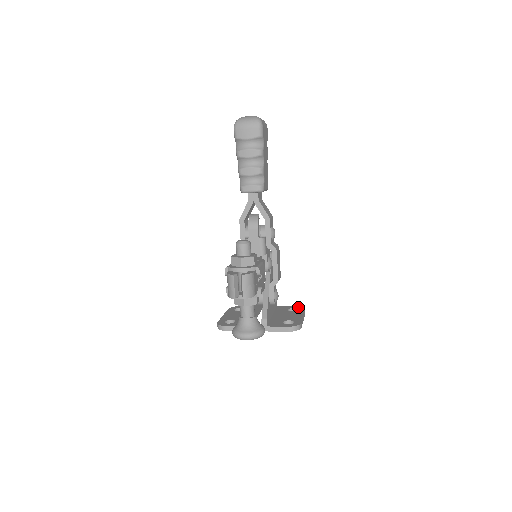
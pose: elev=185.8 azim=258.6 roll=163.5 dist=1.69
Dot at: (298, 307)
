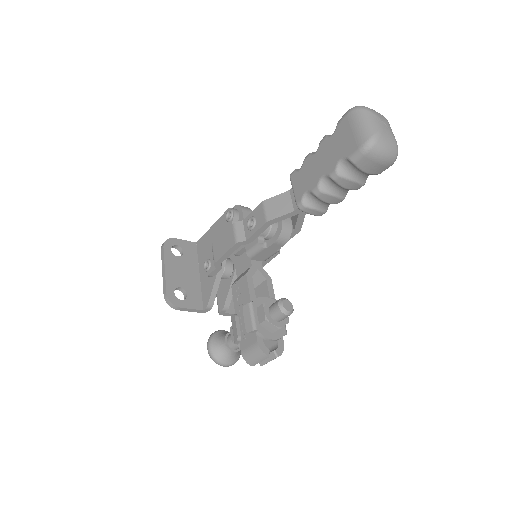
Dot at: occluded
